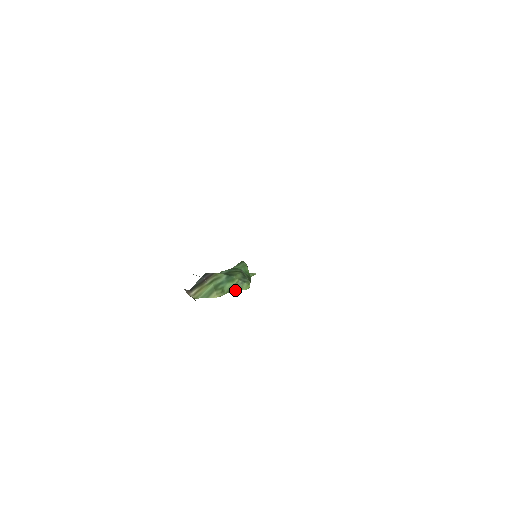
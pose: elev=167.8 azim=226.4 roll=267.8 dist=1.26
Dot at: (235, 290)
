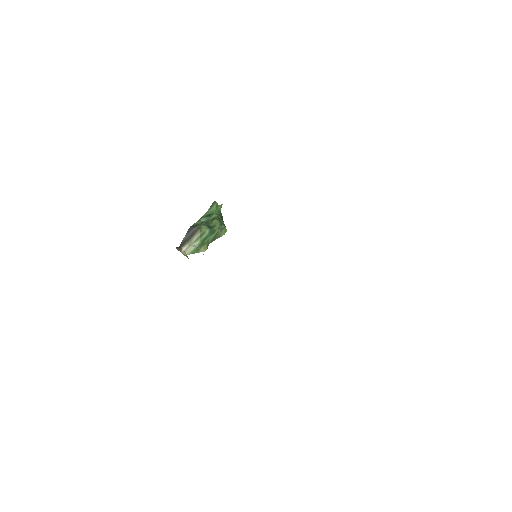
Dot at: (216, 238)
